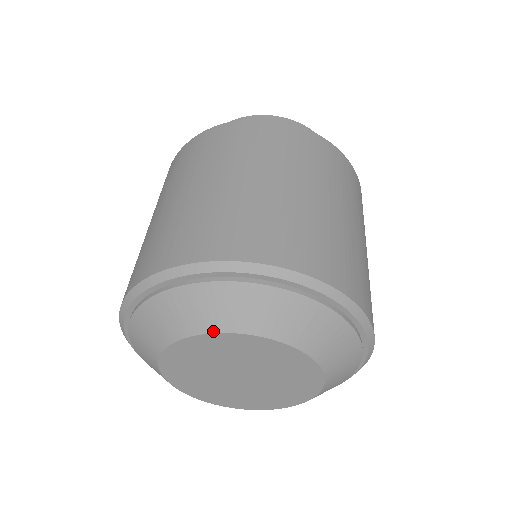
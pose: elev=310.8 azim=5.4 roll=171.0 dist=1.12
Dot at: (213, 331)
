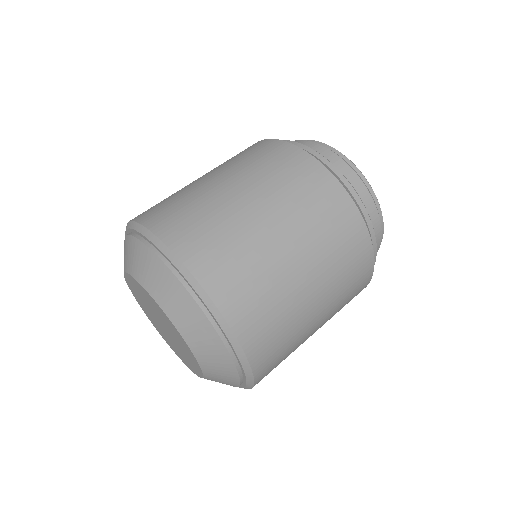
Dot at: (169, 317)
